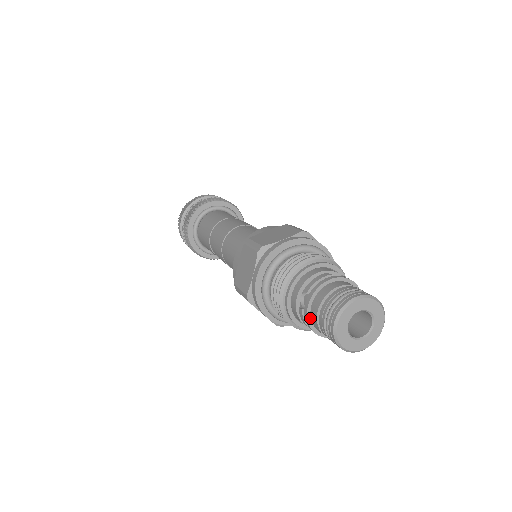
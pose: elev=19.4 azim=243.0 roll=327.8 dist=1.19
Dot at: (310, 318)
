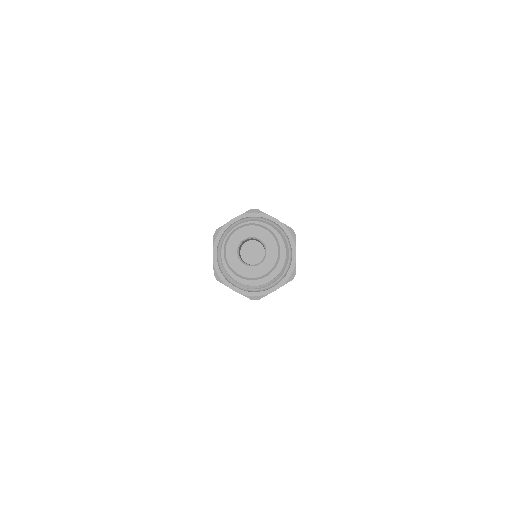
Dot at: occluded
